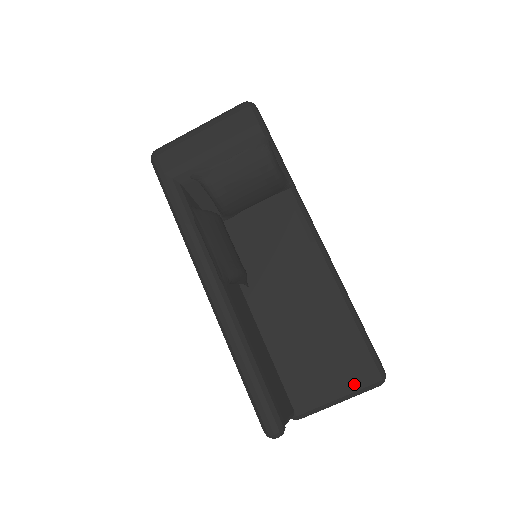
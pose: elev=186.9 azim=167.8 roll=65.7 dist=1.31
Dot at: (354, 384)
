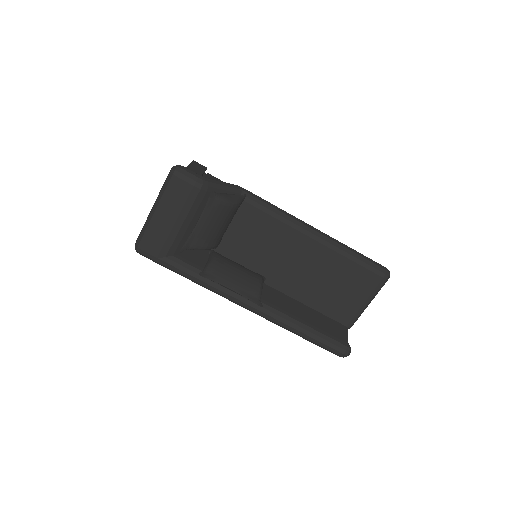
Dot at: (373, 290)
